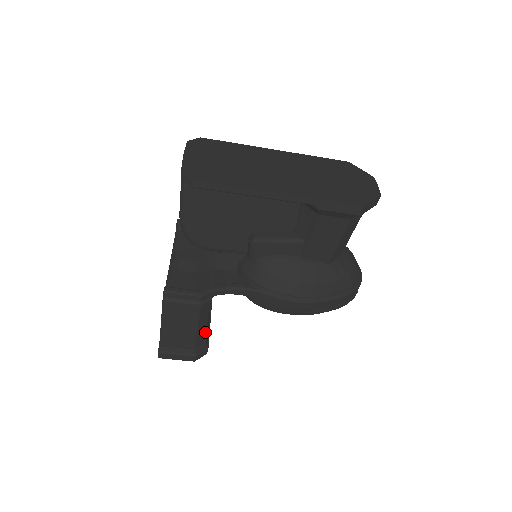
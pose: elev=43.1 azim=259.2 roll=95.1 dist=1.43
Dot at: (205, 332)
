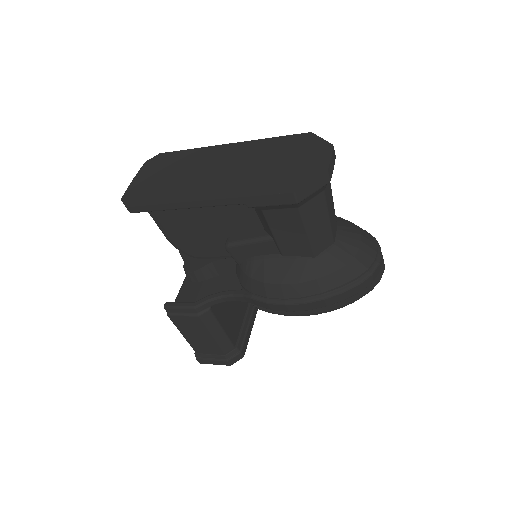
Dot at: (228, 338)
